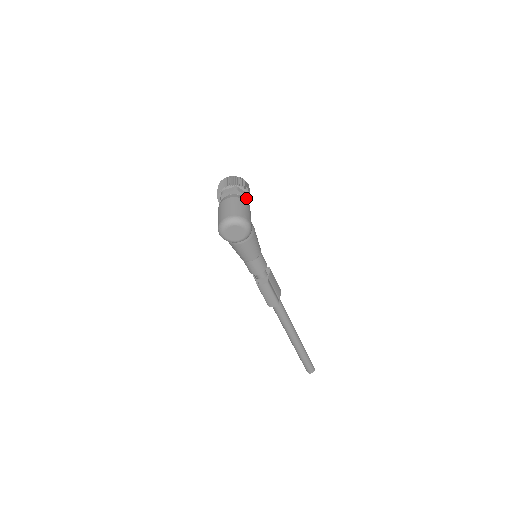
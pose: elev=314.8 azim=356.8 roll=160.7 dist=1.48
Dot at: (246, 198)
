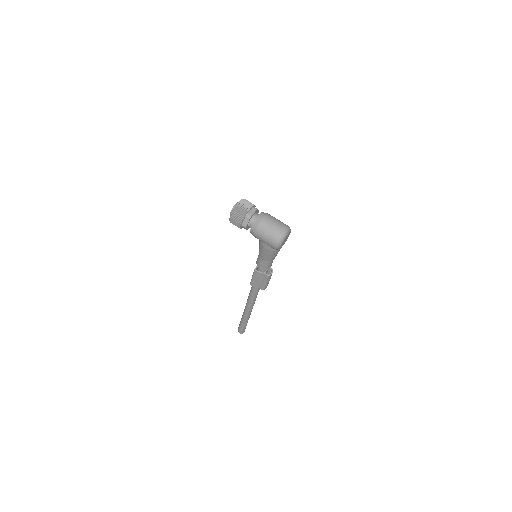
Dot at: occluded
